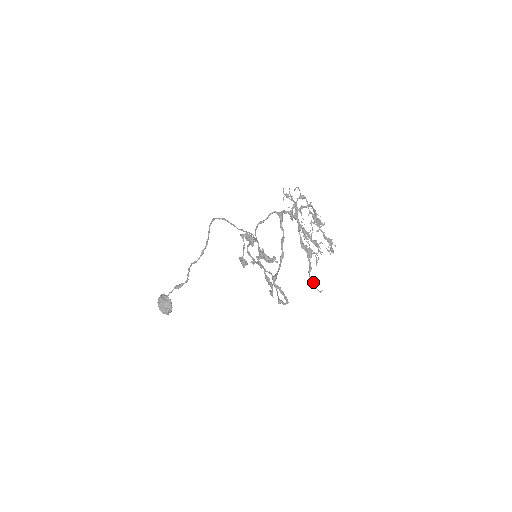
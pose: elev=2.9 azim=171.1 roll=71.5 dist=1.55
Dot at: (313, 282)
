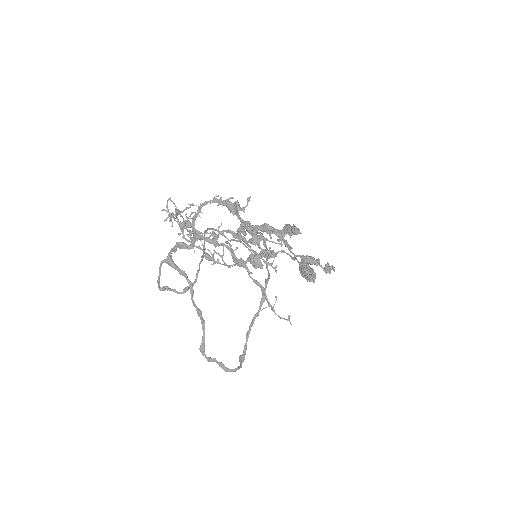
Dot at: occluded
